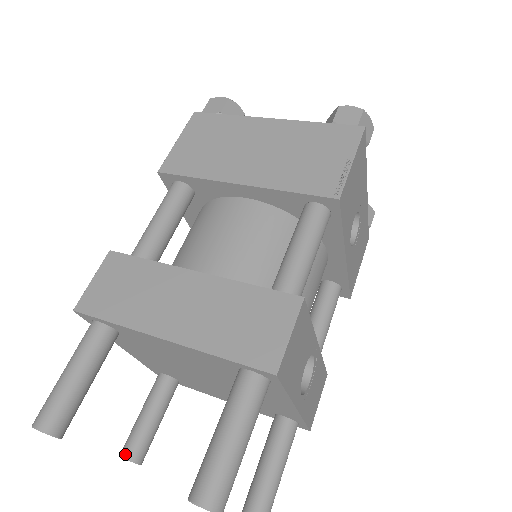
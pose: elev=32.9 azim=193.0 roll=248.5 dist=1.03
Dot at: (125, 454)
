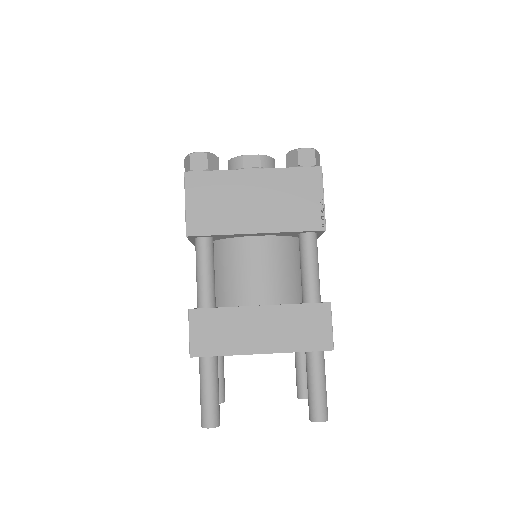
Dot at: occluded
